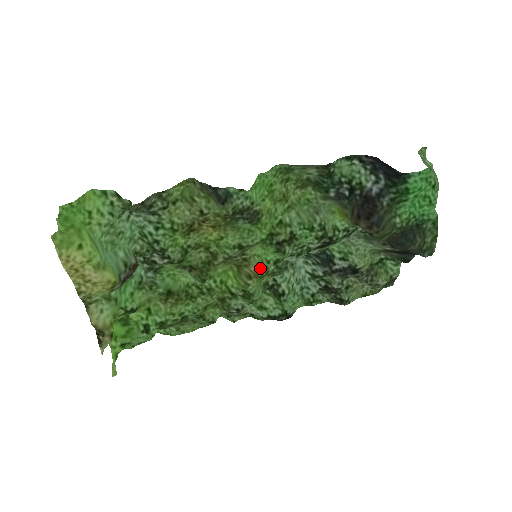
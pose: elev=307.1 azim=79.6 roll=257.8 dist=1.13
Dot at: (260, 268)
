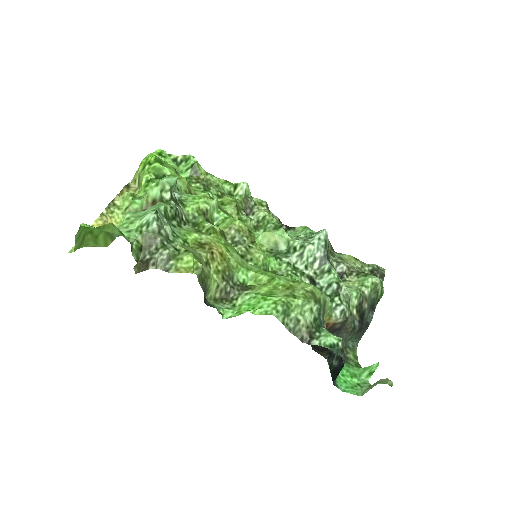
Dot at: occluded
